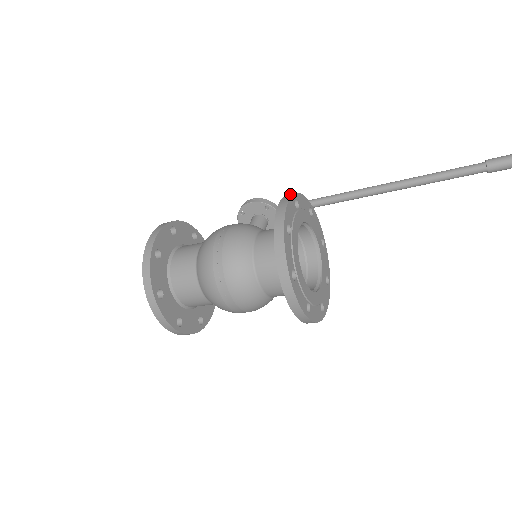
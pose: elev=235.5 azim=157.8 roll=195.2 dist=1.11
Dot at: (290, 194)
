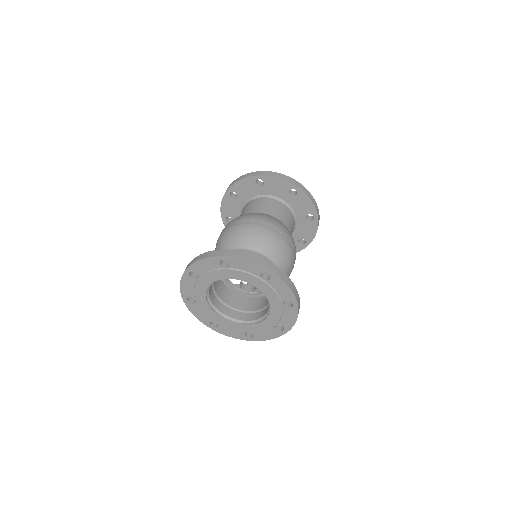
Dot at: (223, 219)
